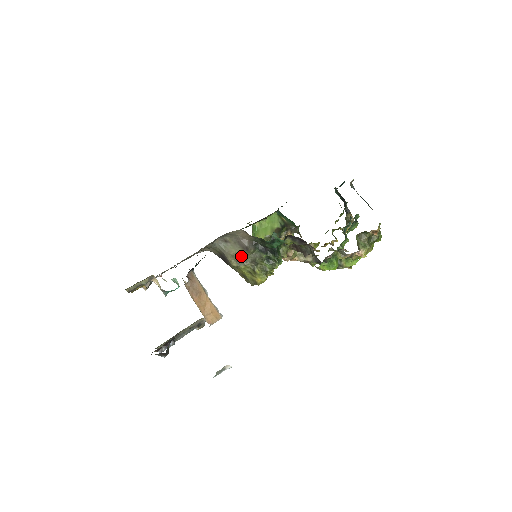
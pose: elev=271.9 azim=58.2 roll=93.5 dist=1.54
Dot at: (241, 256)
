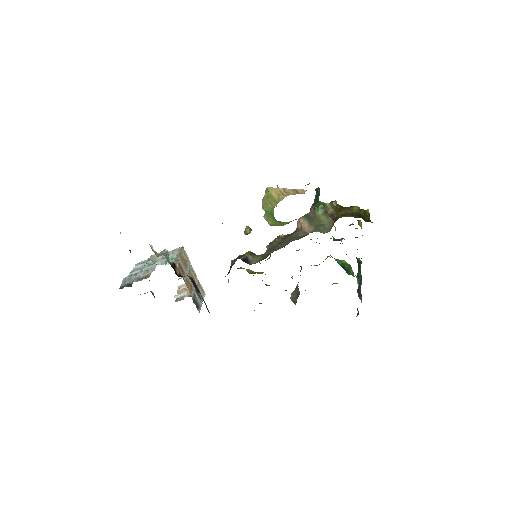
Dot at: occluded
